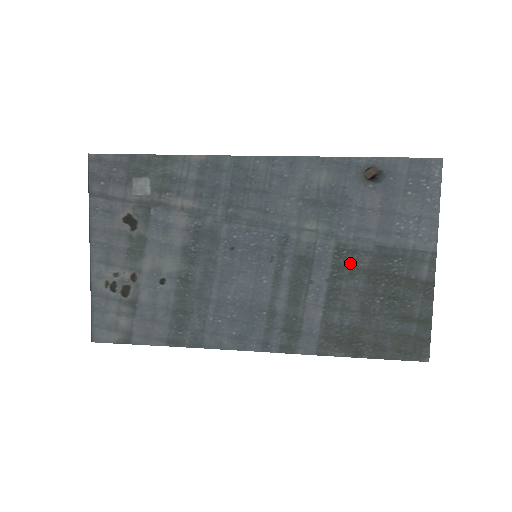
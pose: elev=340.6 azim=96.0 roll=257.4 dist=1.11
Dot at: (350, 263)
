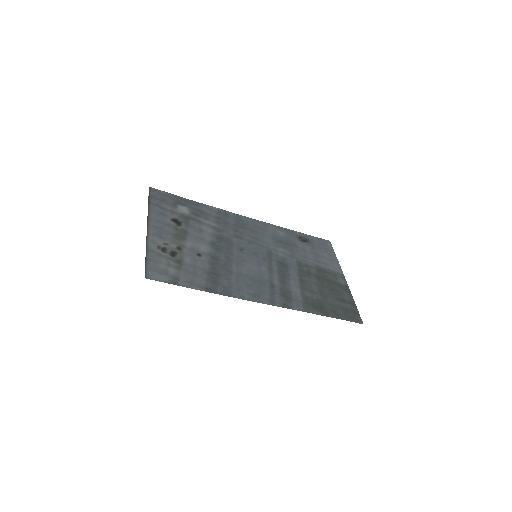
Dot at: (306, 270)
